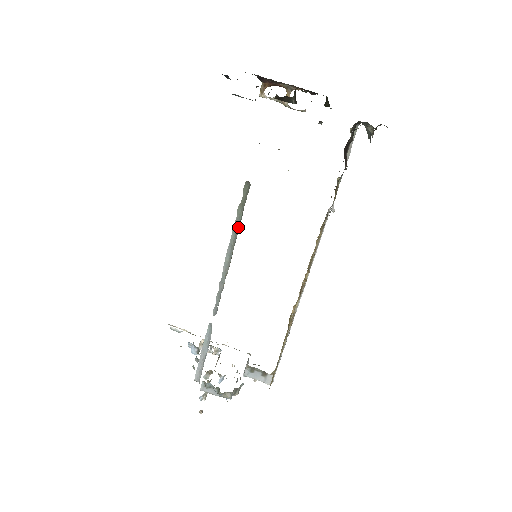
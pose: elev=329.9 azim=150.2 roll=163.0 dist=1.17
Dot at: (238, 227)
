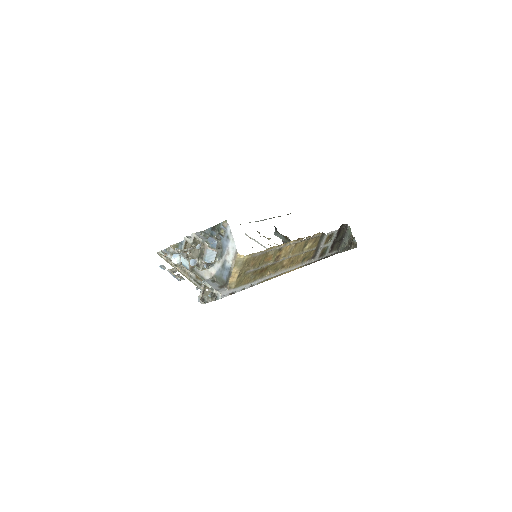
Dot at: occluded
